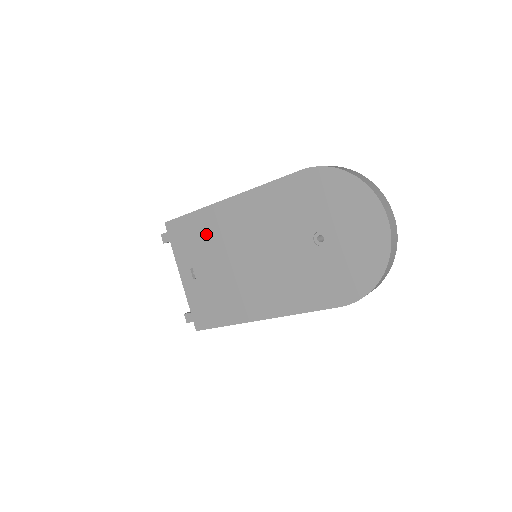
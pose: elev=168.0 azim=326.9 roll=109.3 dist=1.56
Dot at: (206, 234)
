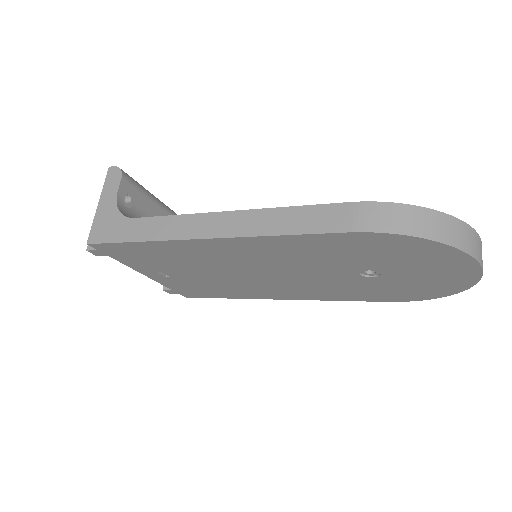
Dot at: (173, 257)
